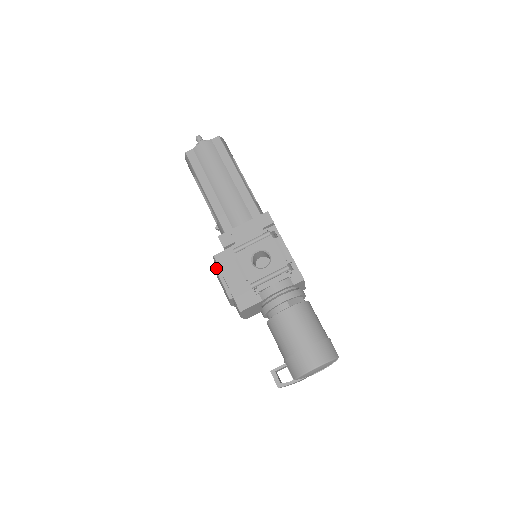
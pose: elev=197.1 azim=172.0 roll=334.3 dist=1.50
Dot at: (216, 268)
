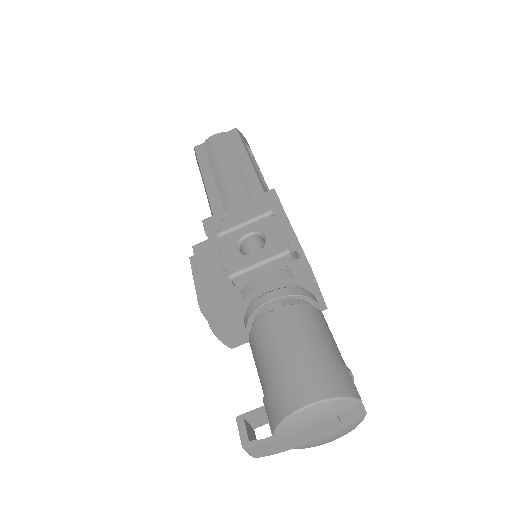
Dot at: (191, 261)
